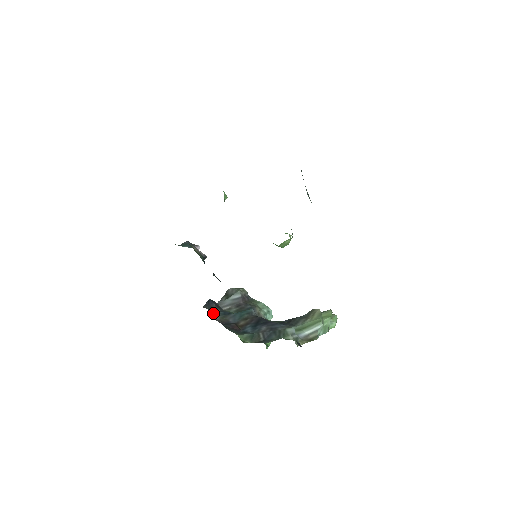
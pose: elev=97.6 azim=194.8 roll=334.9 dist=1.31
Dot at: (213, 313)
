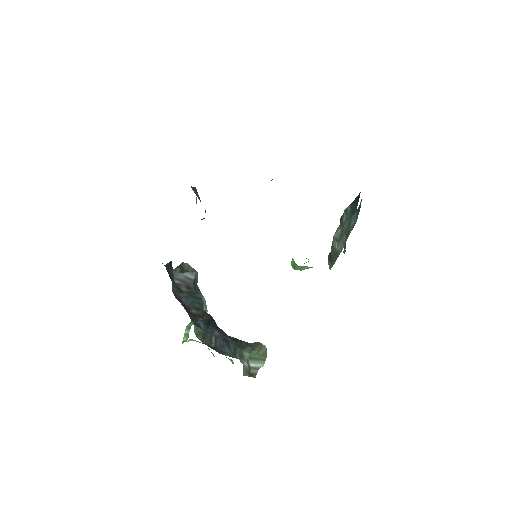
Dot at: (172, 280)
